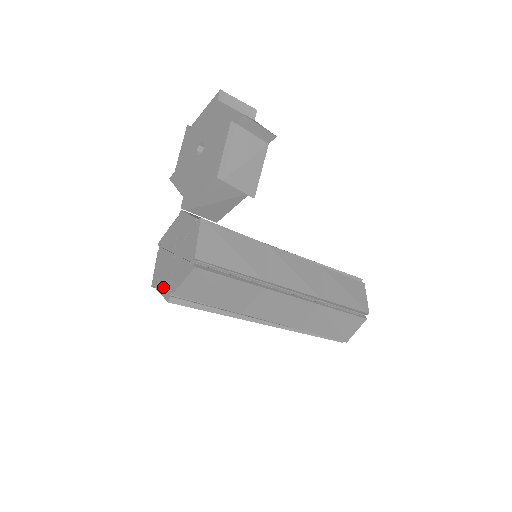
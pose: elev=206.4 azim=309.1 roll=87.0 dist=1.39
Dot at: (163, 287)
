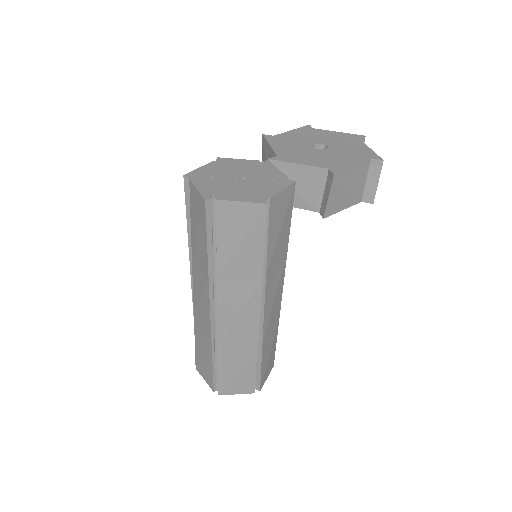
Dot at: (205, 186)
